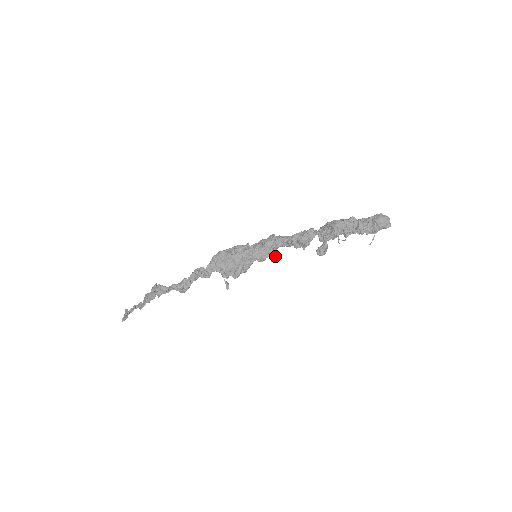
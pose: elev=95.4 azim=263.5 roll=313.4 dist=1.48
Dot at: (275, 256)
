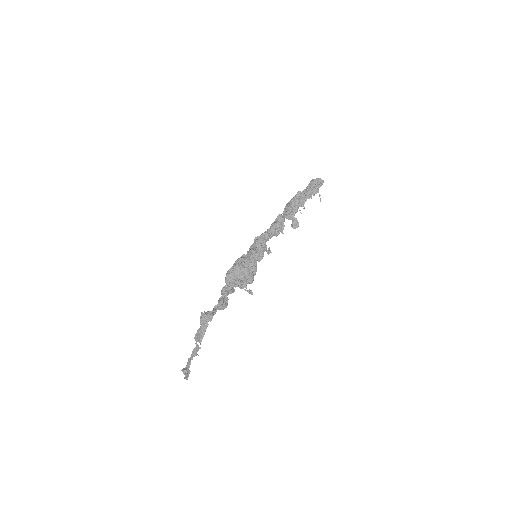
Dot at: (268, 250)
